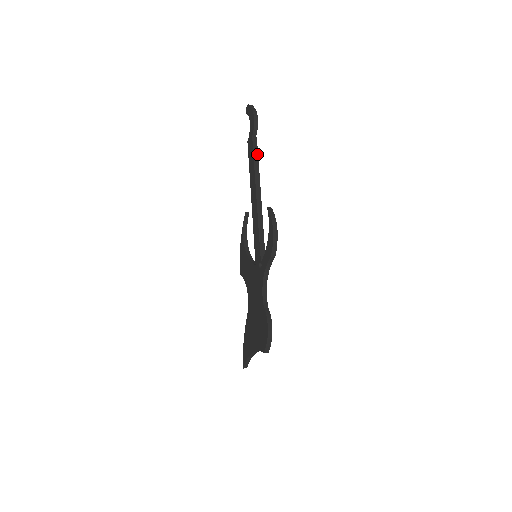
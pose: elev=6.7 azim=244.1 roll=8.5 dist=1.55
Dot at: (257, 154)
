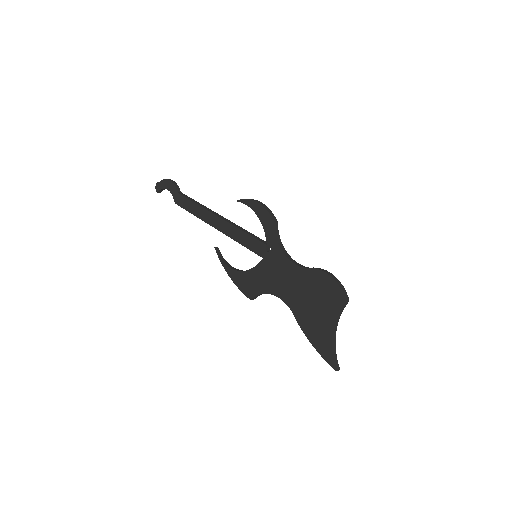
Dot at: (191, 199)
